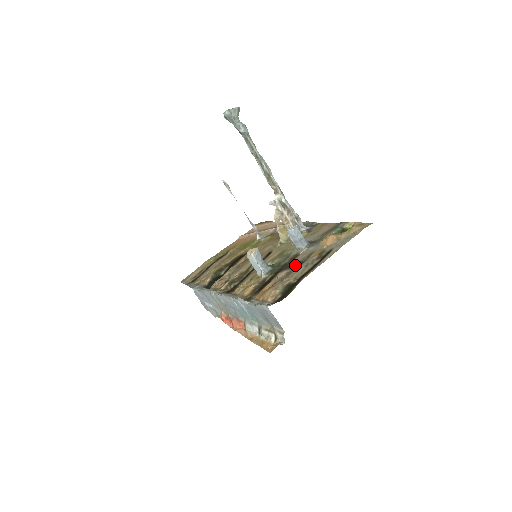
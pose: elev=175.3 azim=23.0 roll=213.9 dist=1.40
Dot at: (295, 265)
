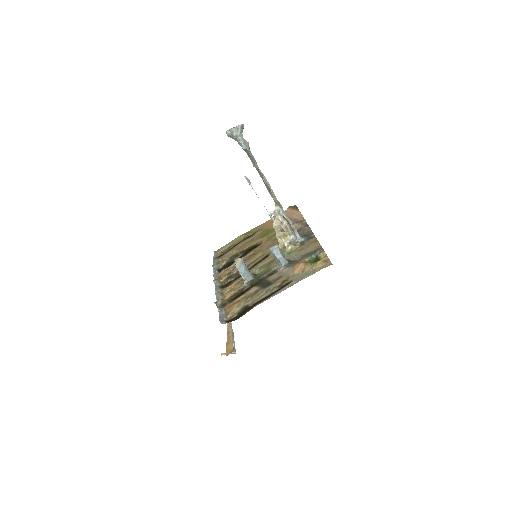
Dot at: (265, 285)
